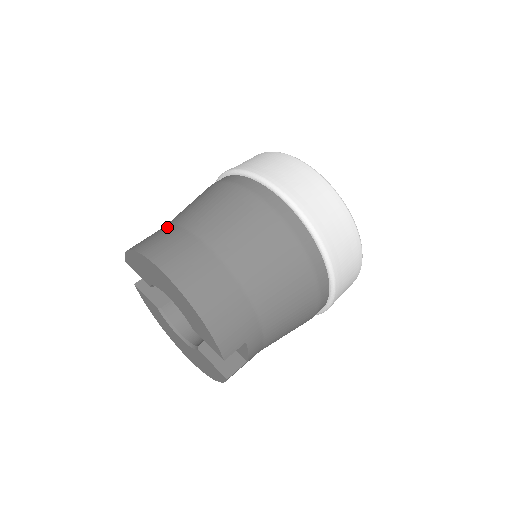
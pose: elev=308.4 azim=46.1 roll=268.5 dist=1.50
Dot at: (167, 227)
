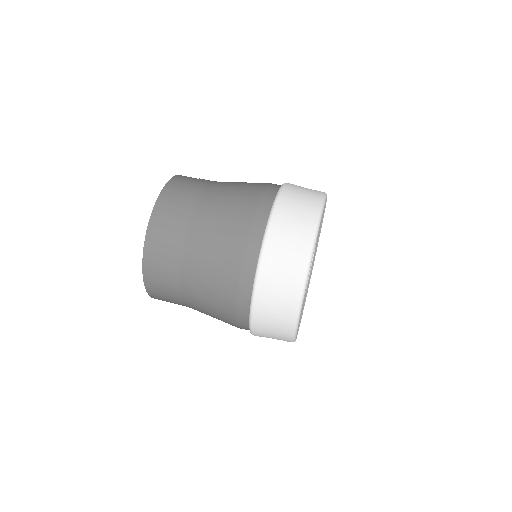
Dot at: (192, 202)
